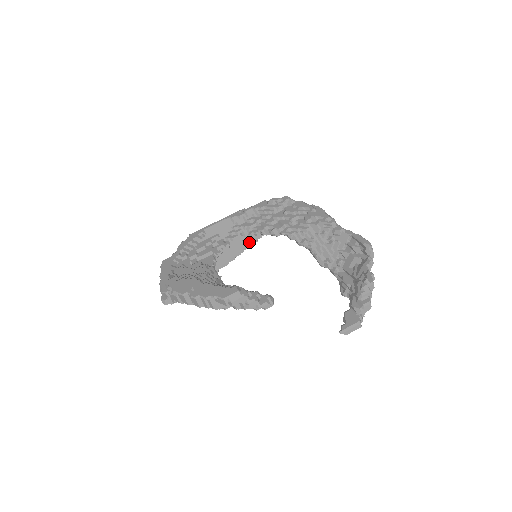
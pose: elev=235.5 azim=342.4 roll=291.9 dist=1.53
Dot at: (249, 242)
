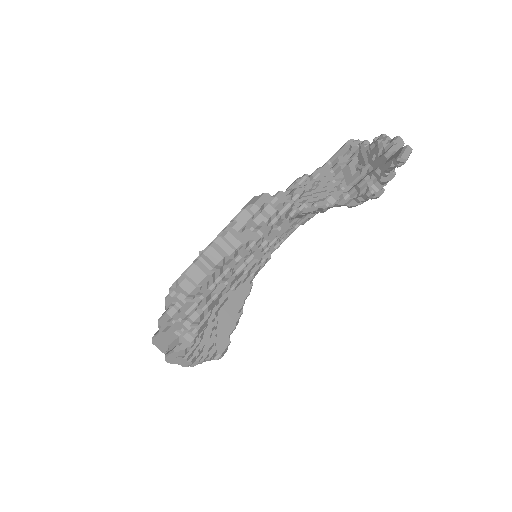
Dot at: (242, 290)
